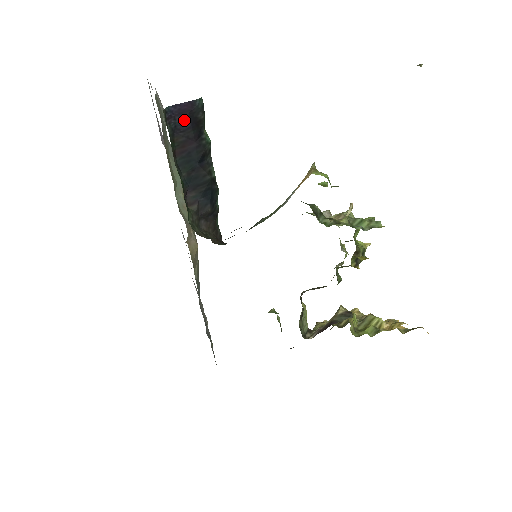
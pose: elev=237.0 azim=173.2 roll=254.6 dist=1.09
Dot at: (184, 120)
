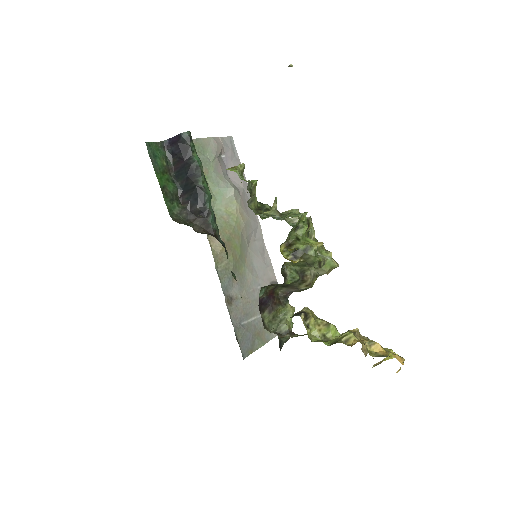
Dot at: (176, 147)
